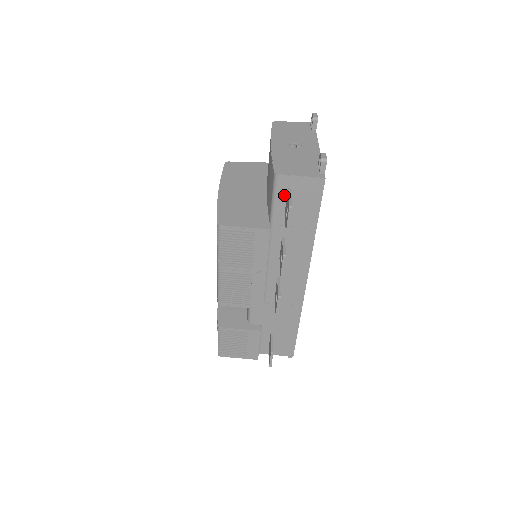
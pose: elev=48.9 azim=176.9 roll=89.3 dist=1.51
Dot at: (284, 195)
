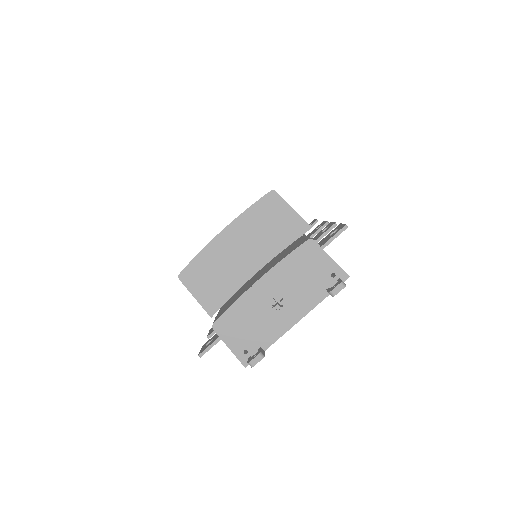
Dot at: occluded
